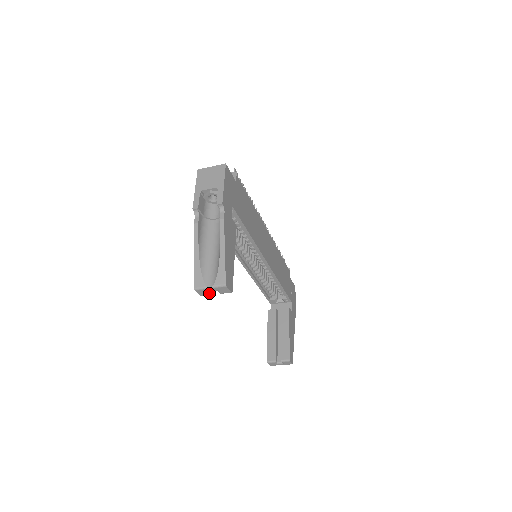
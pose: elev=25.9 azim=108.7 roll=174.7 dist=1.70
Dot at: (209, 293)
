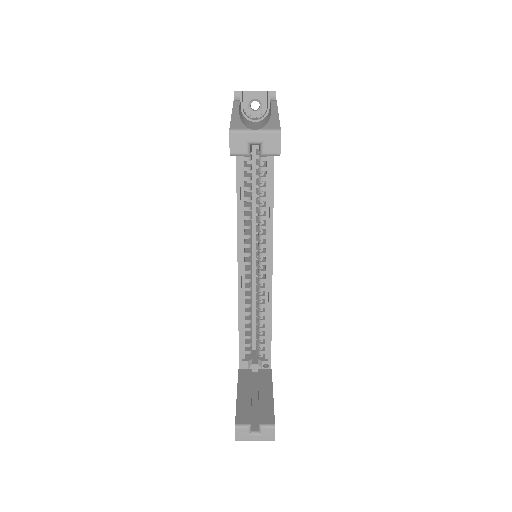
Dot at: (246, 147)
